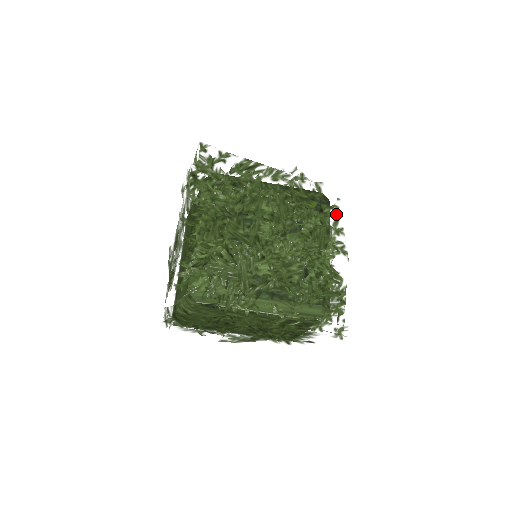
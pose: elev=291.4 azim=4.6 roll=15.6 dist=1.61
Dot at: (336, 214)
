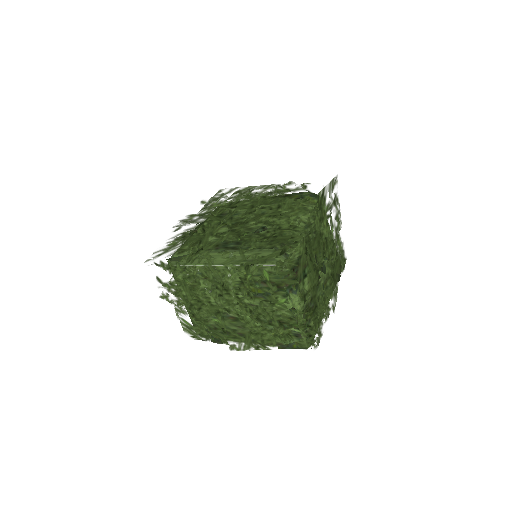
Dot at: occluded
